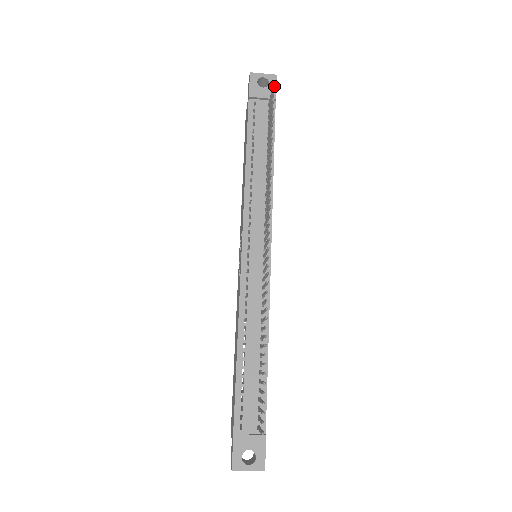
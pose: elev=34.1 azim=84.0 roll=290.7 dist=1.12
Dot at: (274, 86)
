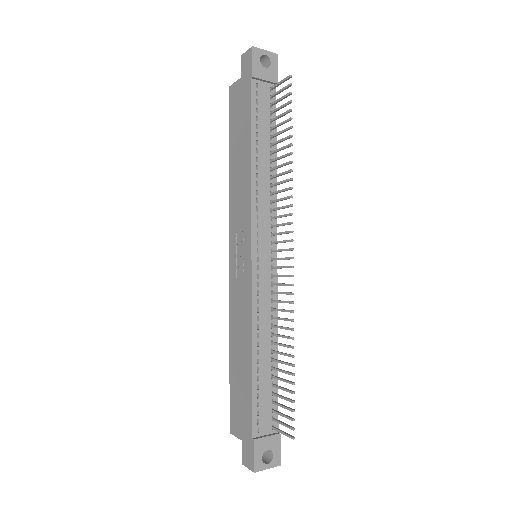
Dot at: occluded
